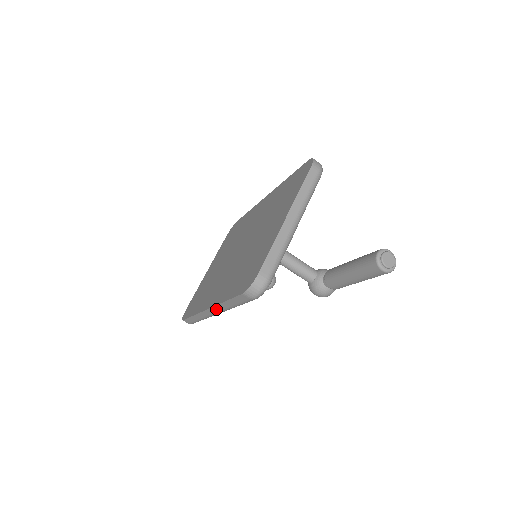
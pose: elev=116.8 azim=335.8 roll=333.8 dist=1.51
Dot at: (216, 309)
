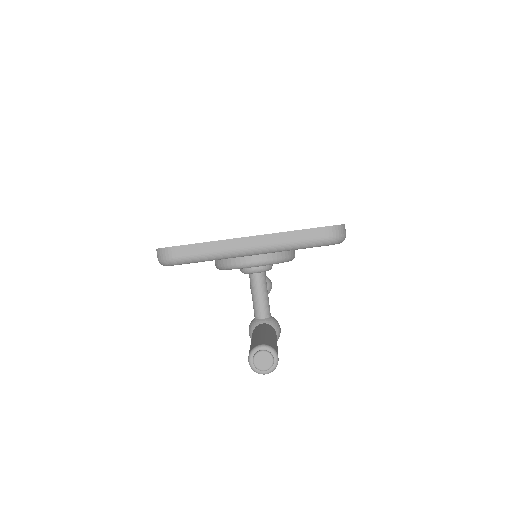
Dot at: occluded
